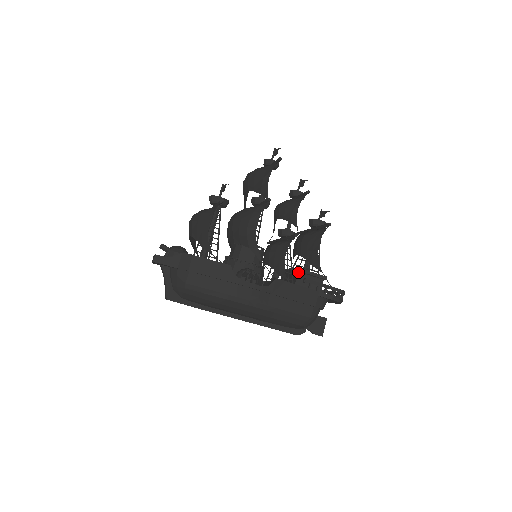
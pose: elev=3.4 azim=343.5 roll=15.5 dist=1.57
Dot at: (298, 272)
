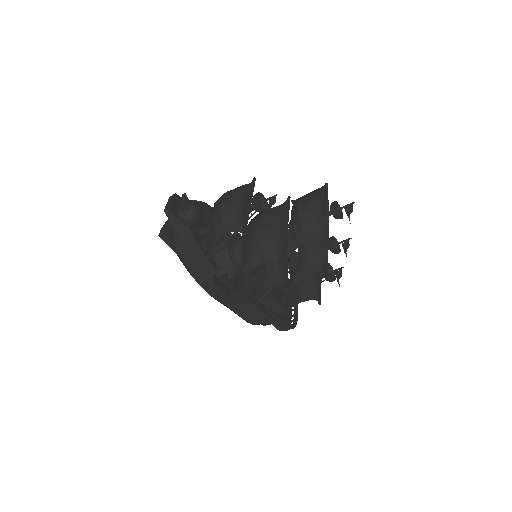
Dot at: (271, 297)
